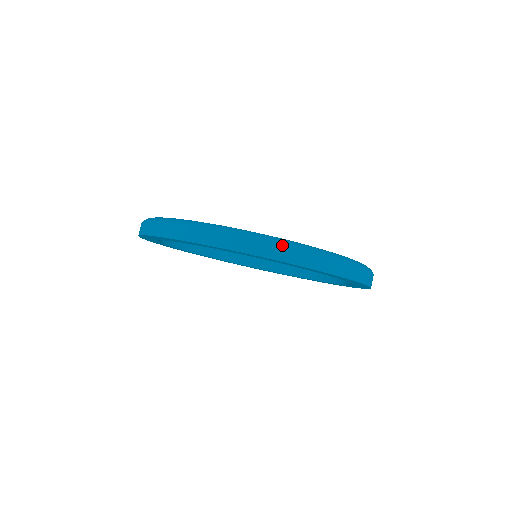
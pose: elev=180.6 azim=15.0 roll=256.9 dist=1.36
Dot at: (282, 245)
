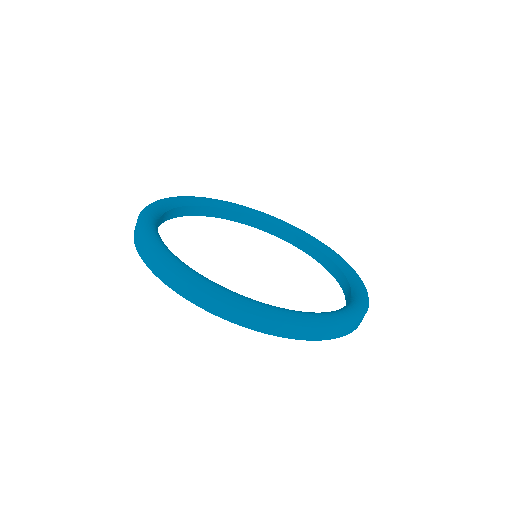
Dot at: (190, 285)
